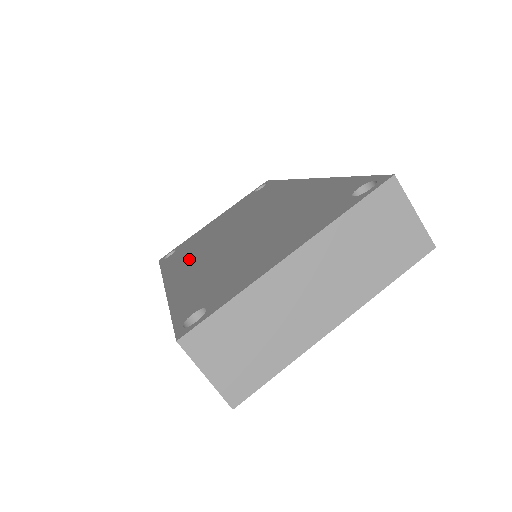
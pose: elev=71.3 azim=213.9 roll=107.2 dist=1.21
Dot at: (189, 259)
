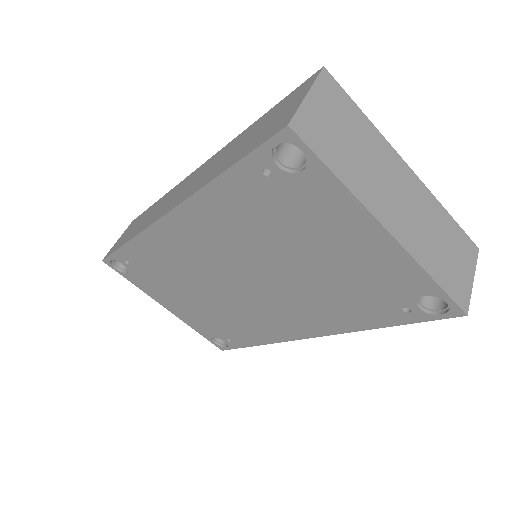
Dot at: occluded
